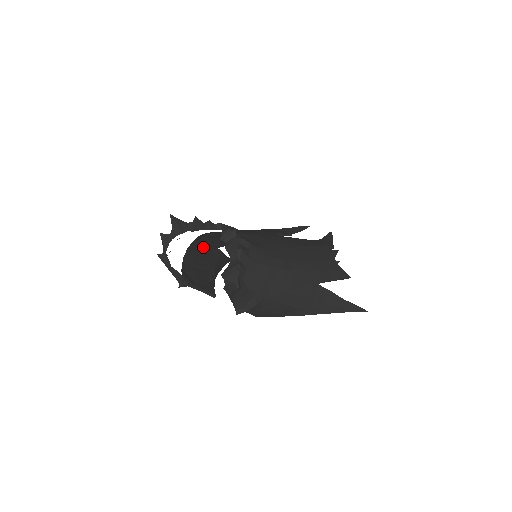
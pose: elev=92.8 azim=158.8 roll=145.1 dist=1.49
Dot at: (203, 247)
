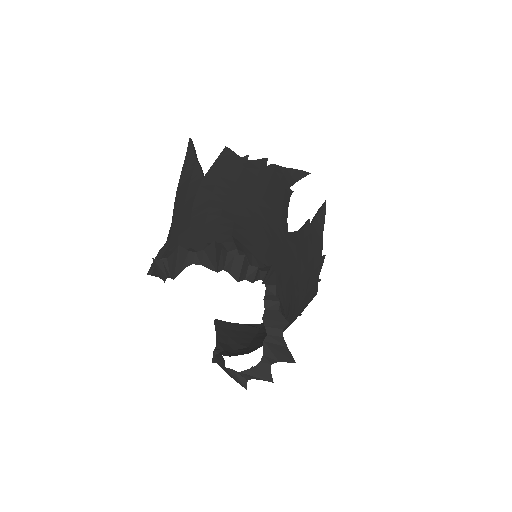
Dot at: (200, 209)
